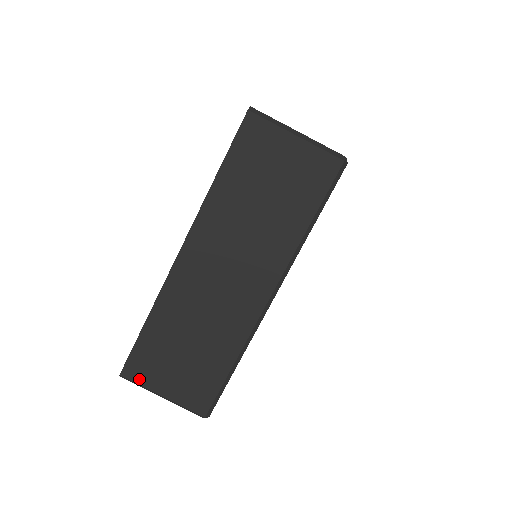
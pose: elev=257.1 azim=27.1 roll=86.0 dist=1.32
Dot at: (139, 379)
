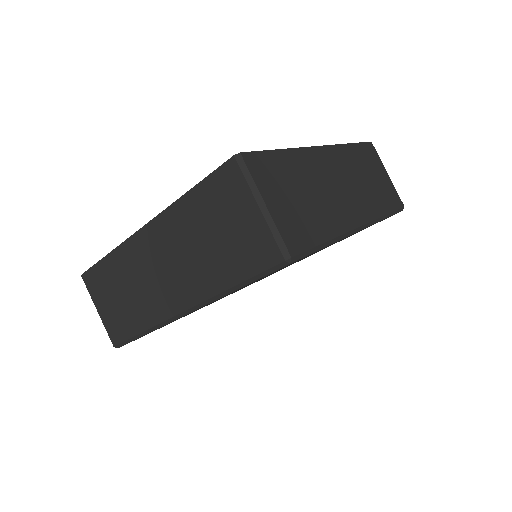
Dot at: (89, 288)
